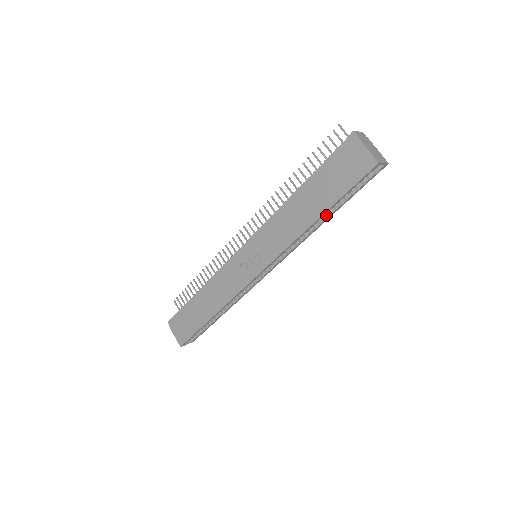
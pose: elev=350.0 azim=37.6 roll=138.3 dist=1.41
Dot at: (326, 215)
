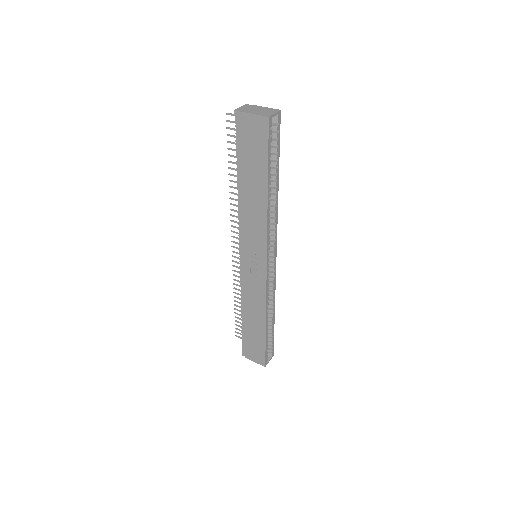
Dot at: (273, 185)
